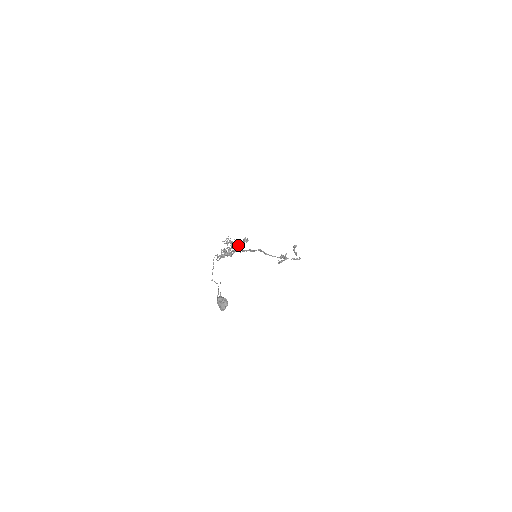
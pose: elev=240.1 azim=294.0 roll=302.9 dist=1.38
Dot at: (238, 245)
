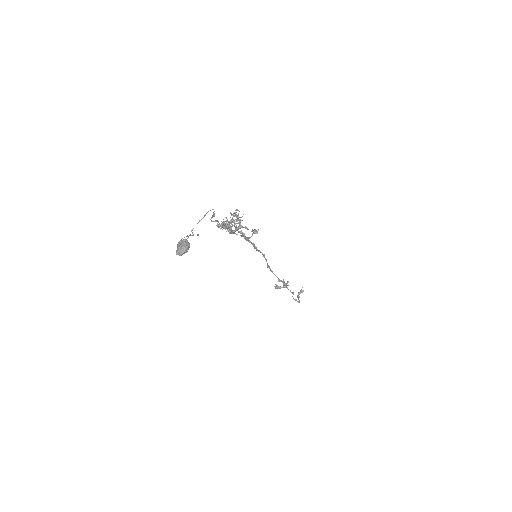
Dot at: occluded
